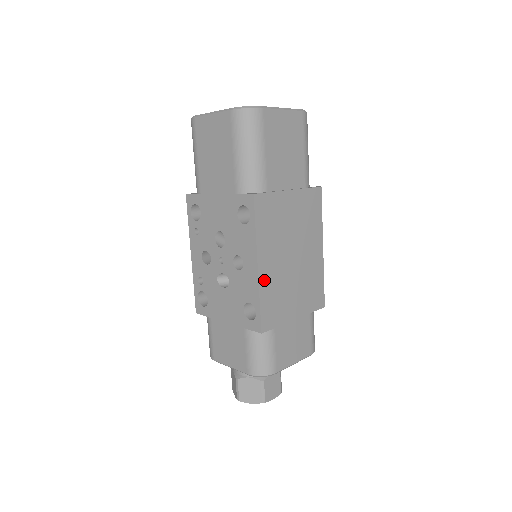
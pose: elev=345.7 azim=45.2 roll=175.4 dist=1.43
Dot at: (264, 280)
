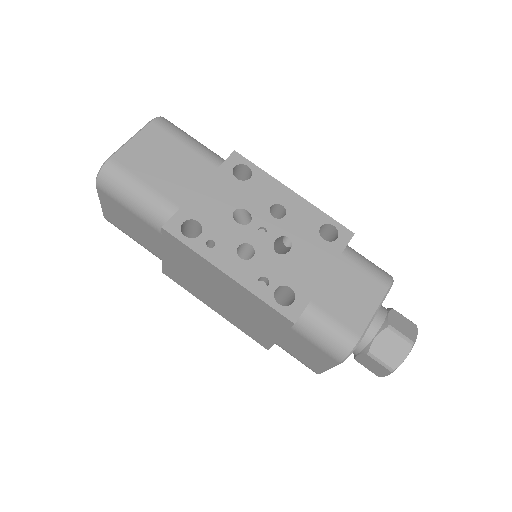
Dot at: occluded
